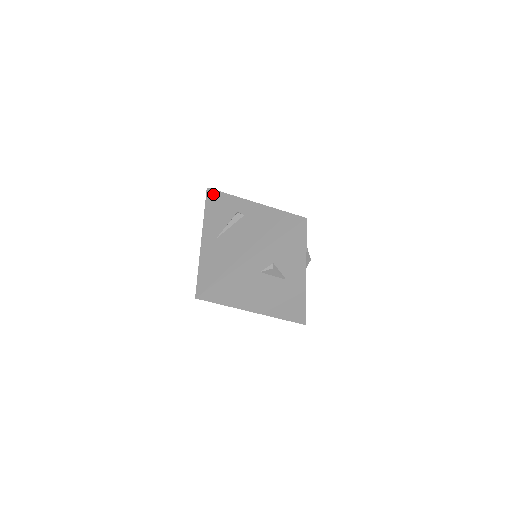
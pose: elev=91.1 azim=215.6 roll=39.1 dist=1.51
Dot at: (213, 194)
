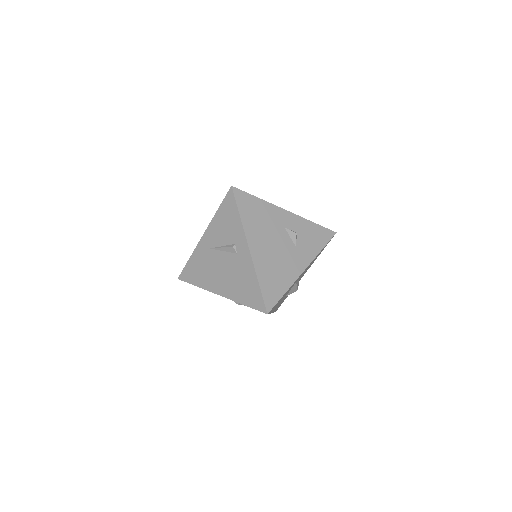
Dot at: (231, 201)
